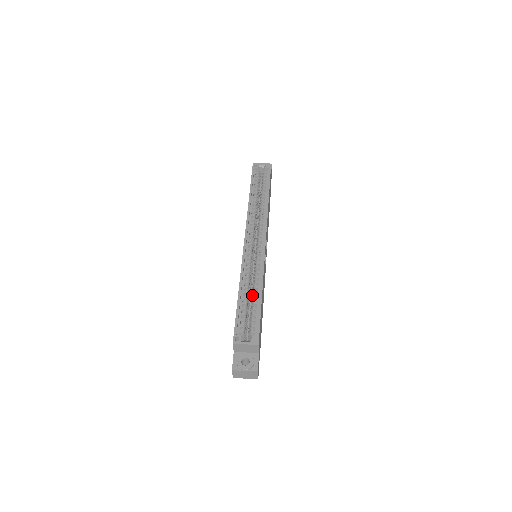
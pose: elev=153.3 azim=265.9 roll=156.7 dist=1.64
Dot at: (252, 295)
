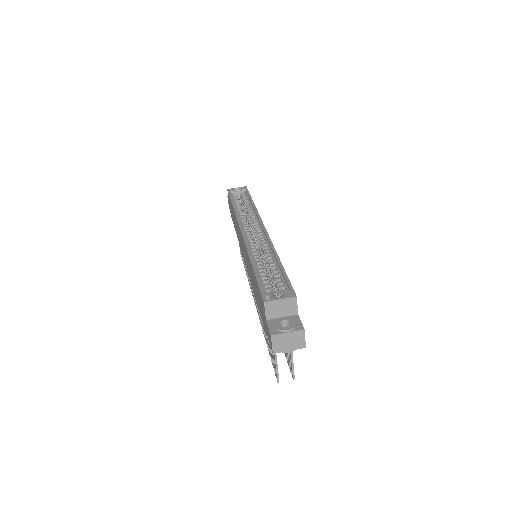
Dot at: (267, 272)
